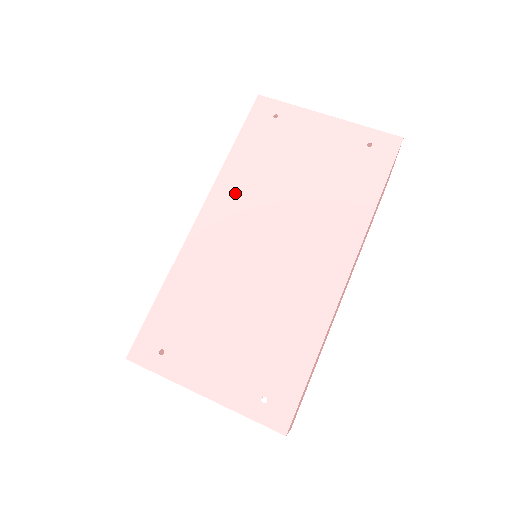
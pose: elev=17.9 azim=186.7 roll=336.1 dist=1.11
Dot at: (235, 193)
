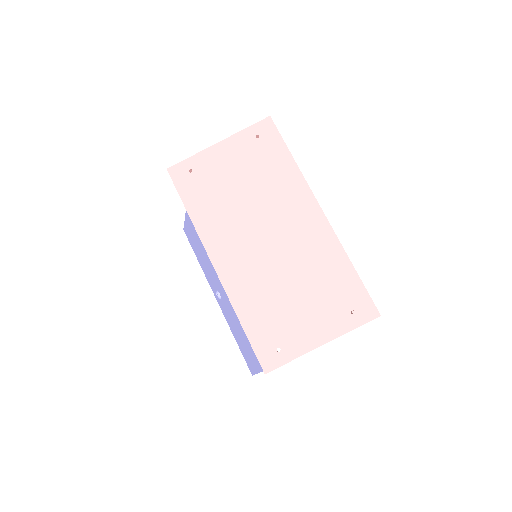
Dot at: (218, 233)
